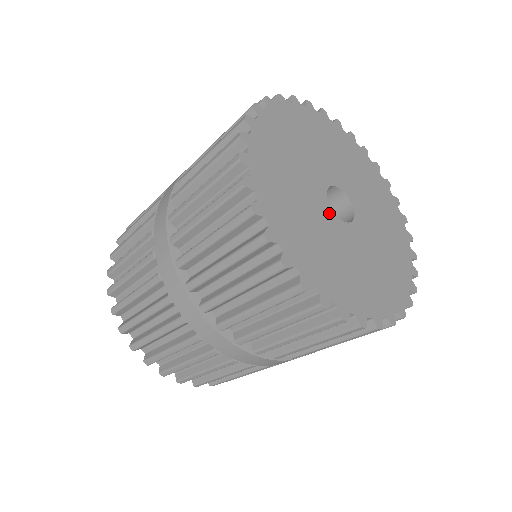
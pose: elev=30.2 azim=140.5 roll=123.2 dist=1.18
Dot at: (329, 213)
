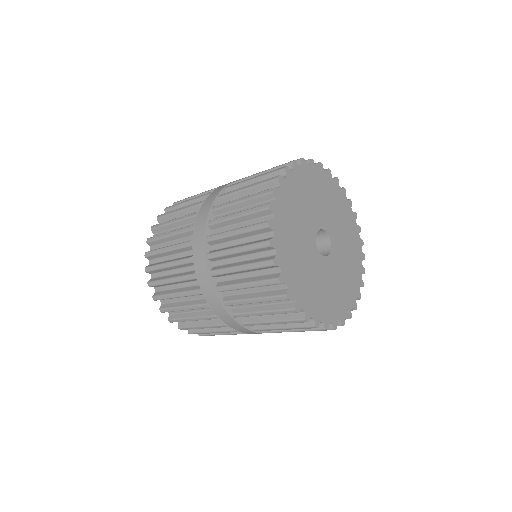
Dot at: (314, 245)
